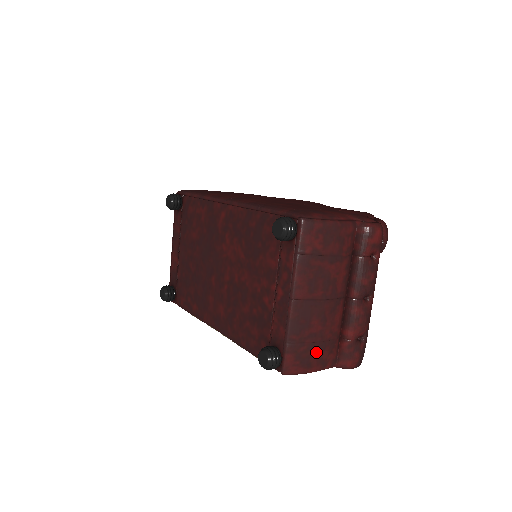
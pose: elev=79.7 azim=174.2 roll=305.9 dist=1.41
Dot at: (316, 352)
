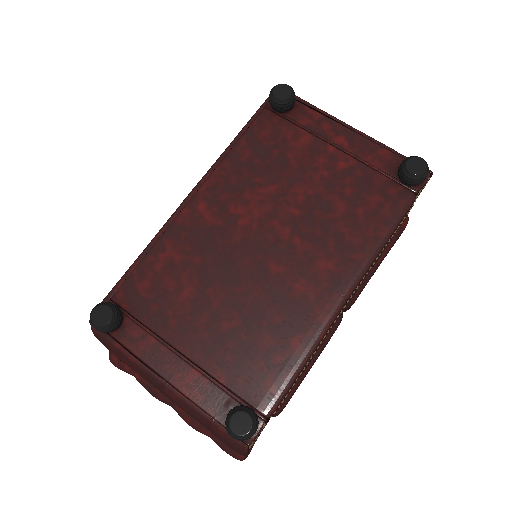
Dot at: occluded
